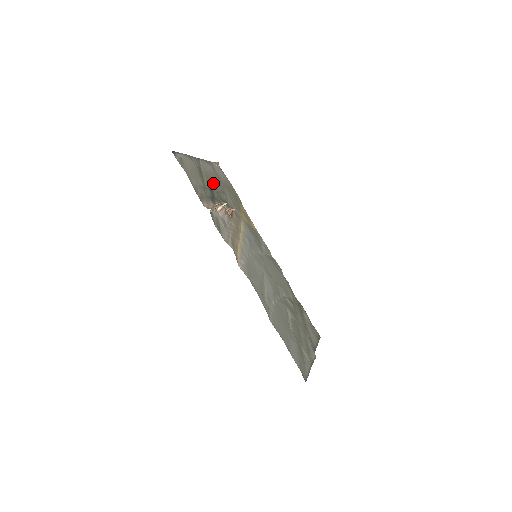
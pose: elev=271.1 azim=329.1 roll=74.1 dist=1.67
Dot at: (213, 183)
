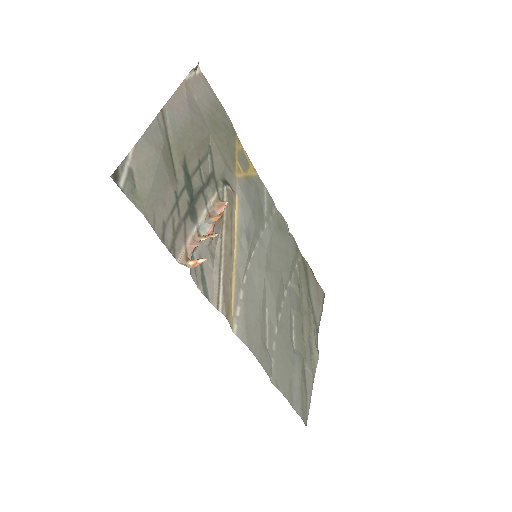
Dot at: (191, 154)
